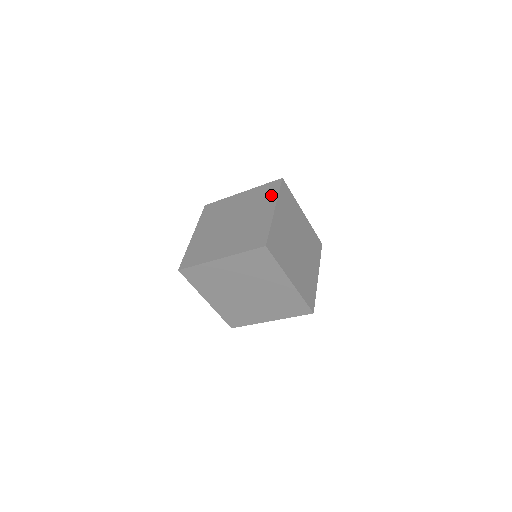
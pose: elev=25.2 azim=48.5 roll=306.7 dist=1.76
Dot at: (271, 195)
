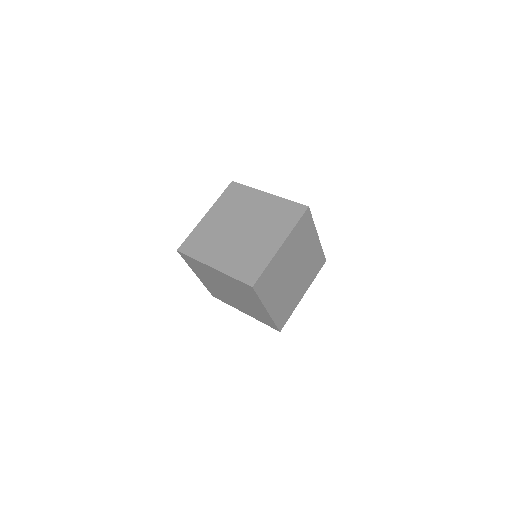
Dot at: (245, 192)
